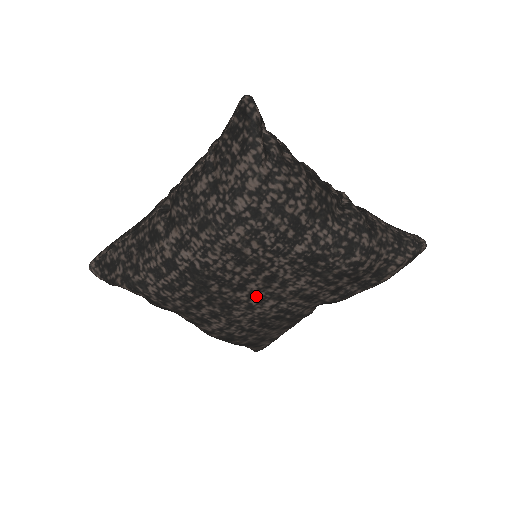
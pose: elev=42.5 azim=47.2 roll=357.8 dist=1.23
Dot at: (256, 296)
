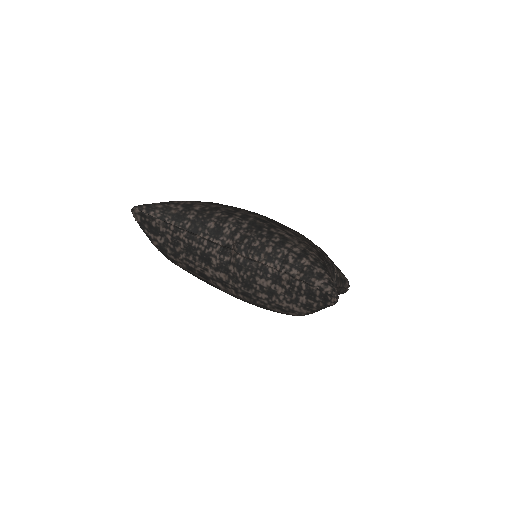
Dot at: occluded
